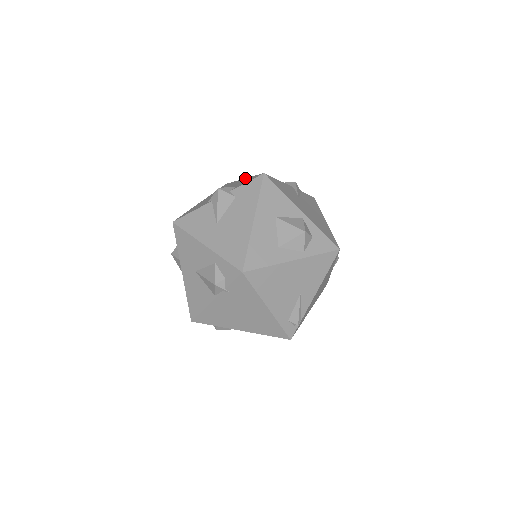
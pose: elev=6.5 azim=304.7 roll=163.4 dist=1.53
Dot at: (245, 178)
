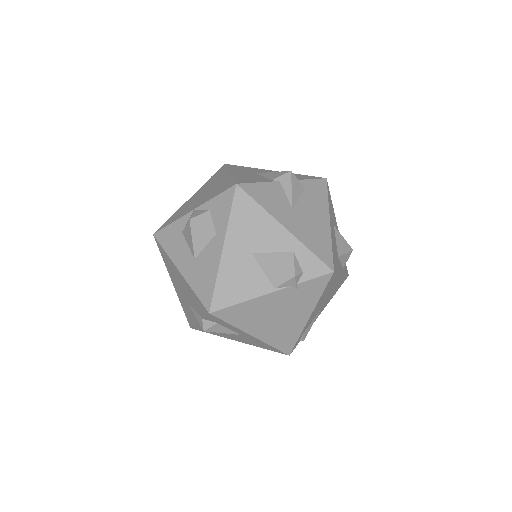
Dot at: occluded
